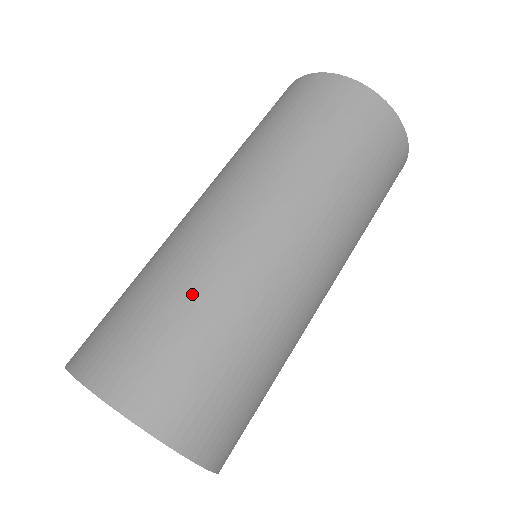
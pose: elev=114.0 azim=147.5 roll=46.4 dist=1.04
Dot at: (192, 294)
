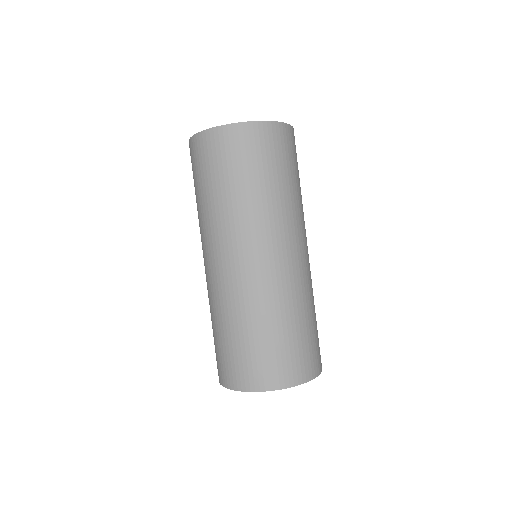
Dot at: (271, 318)
